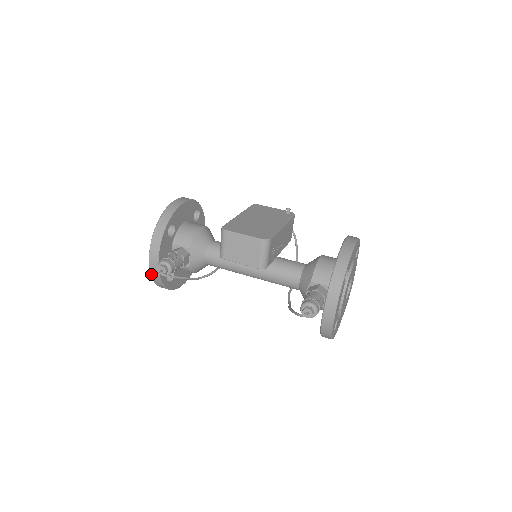
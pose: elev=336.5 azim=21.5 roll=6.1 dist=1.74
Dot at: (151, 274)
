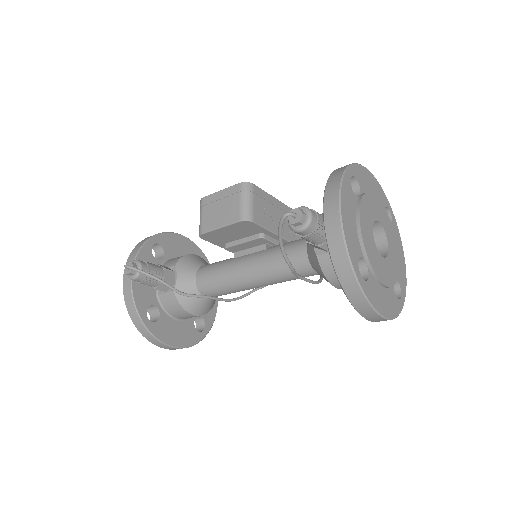
Dot at: (124, 298)
